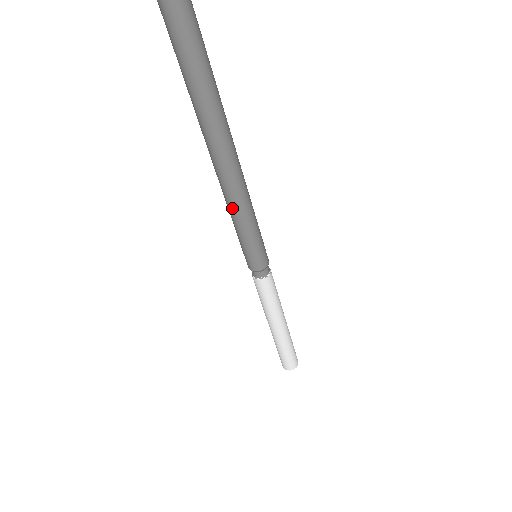
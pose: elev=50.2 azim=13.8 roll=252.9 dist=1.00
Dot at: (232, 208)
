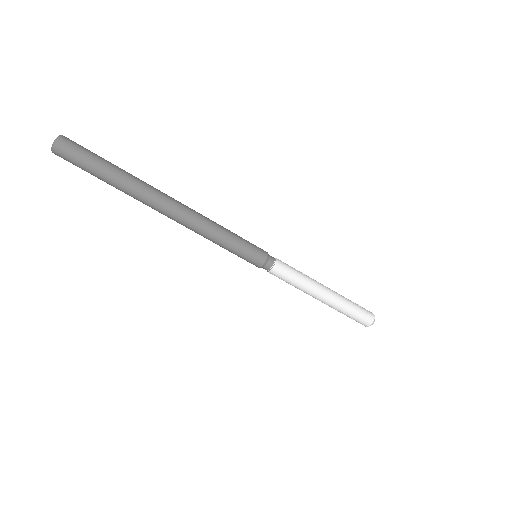
Dot at: (204, 237)
